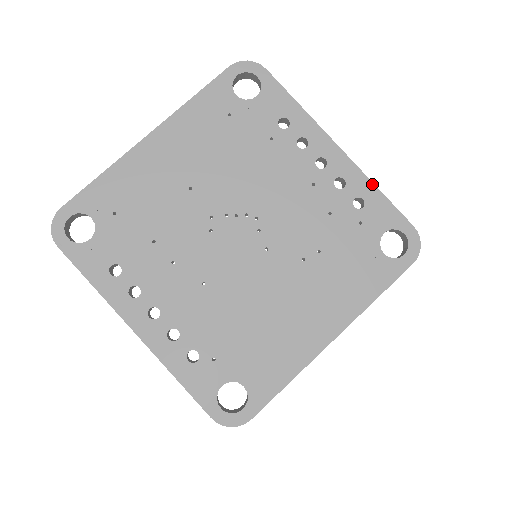
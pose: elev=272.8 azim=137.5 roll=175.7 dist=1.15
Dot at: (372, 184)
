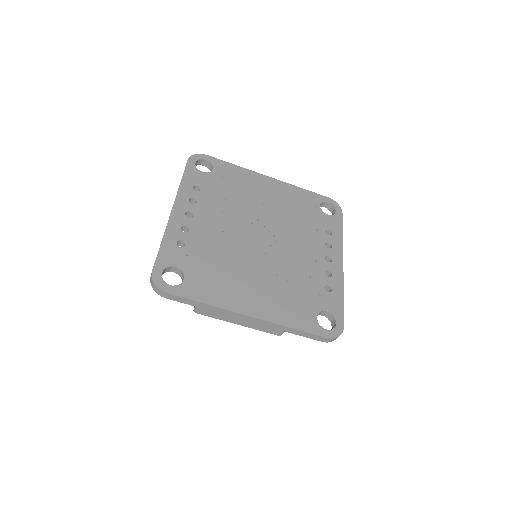
Dot at: (343, 290)
